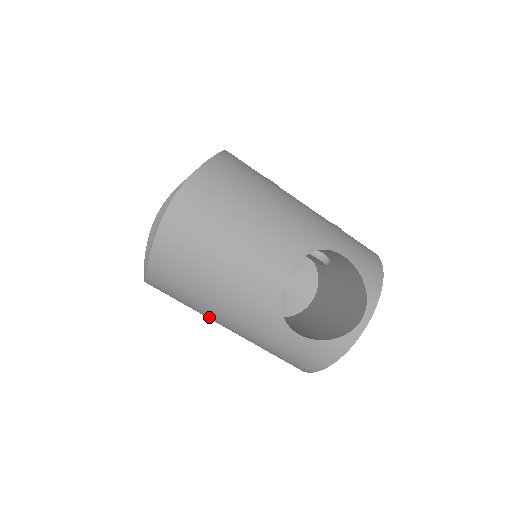
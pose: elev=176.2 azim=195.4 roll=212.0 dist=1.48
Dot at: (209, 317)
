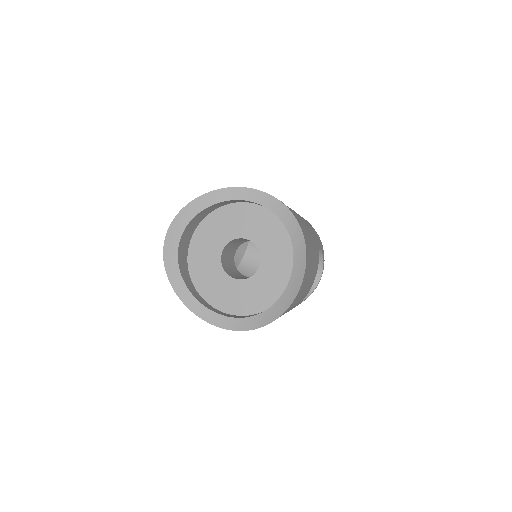
Dot at: occluded
